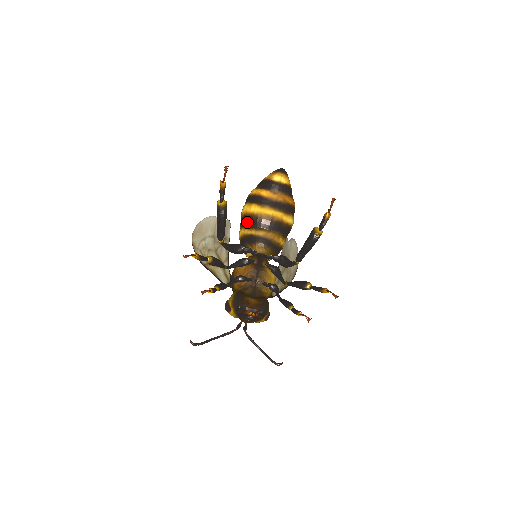
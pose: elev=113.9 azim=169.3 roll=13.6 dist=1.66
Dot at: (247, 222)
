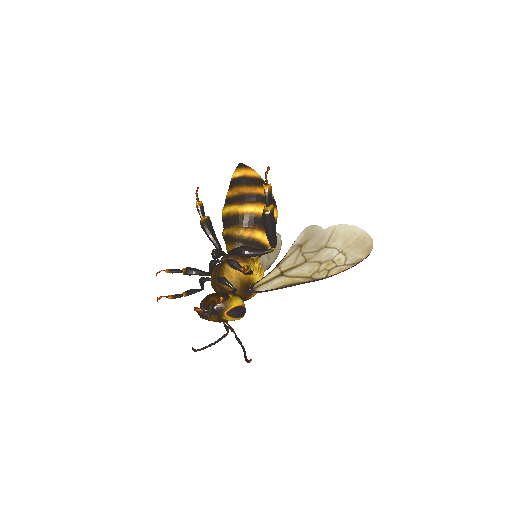
Dot at: occluded
